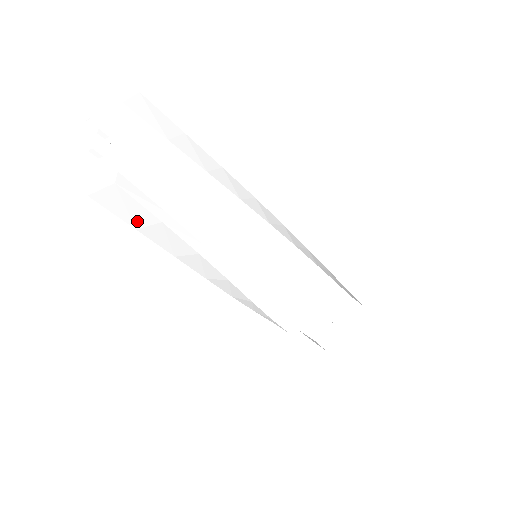
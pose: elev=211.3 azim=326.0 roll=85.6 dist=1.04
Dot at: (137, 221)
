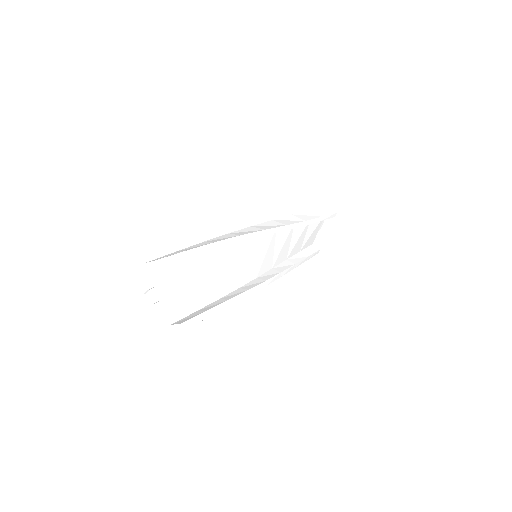
Dot at: occluded
